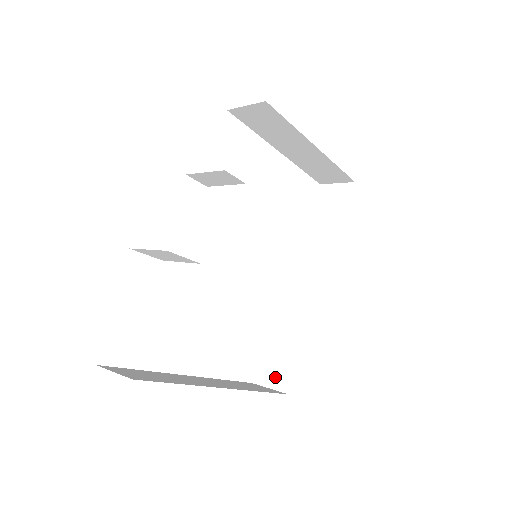
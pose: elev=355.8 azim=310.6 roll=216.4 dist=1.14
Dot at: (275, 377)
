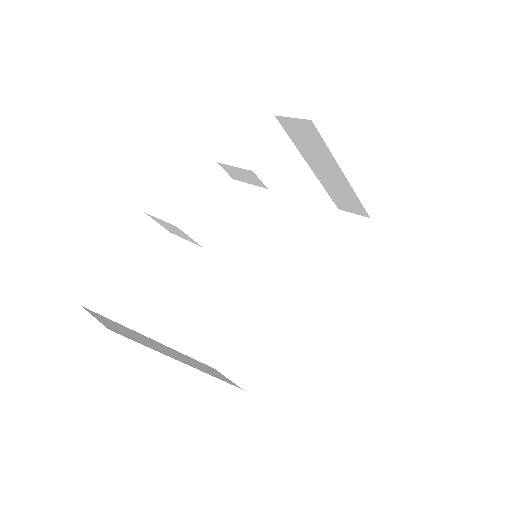
Dot at: (237, 370)
